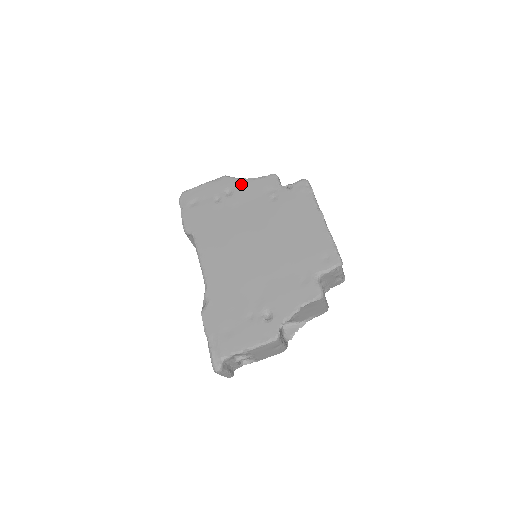
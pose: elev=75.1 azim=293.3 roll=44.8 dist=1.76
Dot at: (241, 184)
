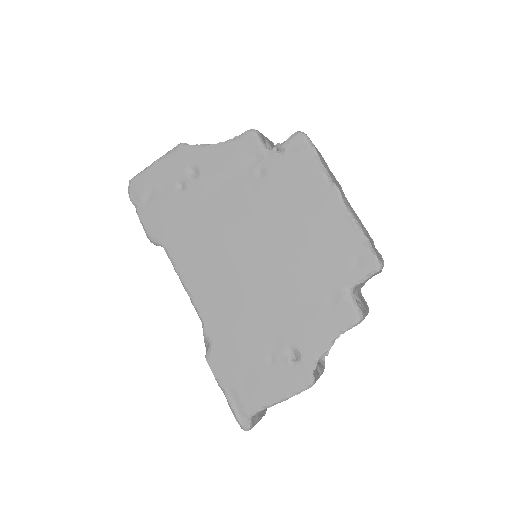
Dot at: (207, 155)
